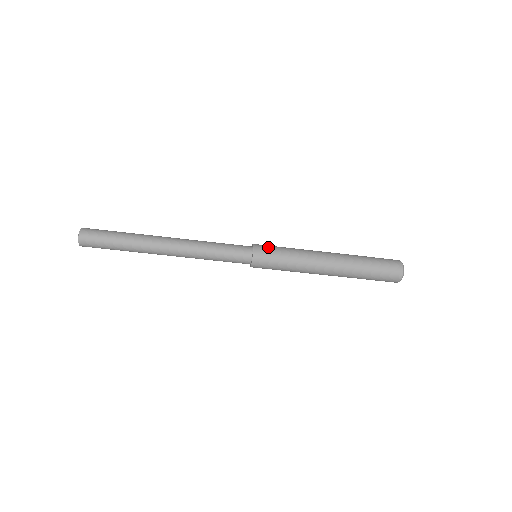
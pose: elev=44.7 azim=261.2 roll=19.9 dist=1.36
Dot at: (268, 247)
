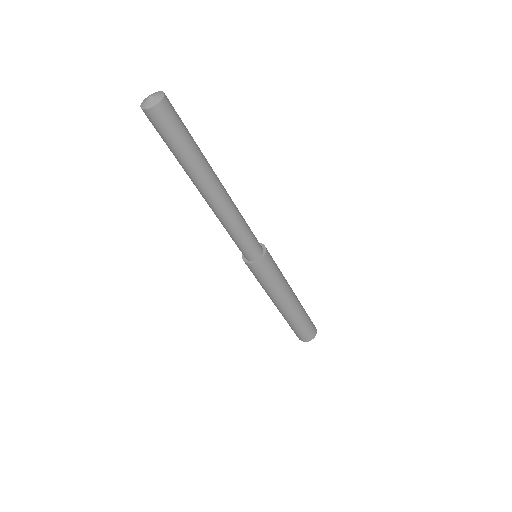
Dot at: occluded
